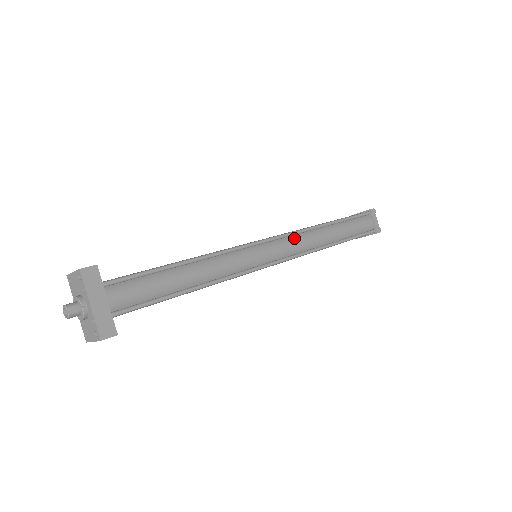
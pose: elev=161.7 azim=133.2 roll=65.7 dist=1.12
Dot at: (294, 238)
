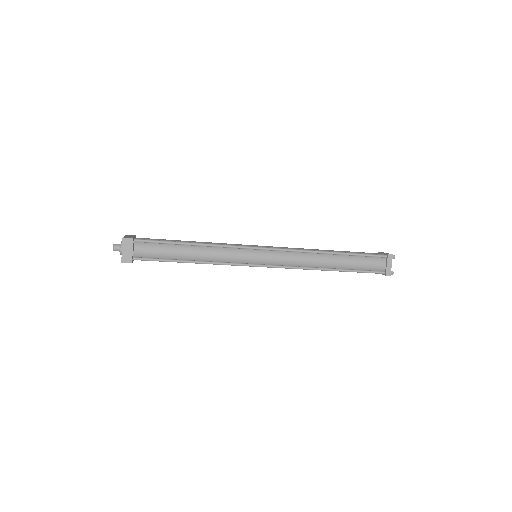
Dot at: occluded
